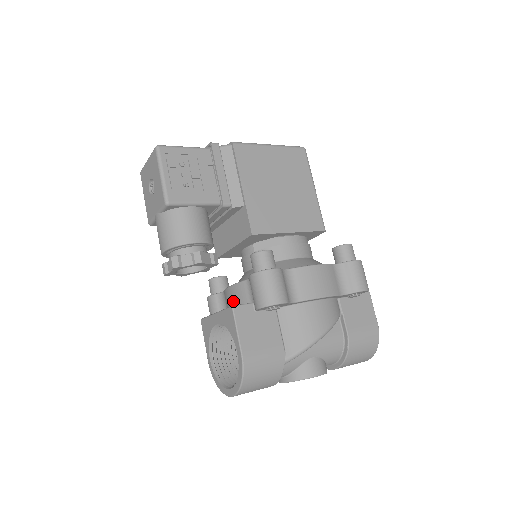
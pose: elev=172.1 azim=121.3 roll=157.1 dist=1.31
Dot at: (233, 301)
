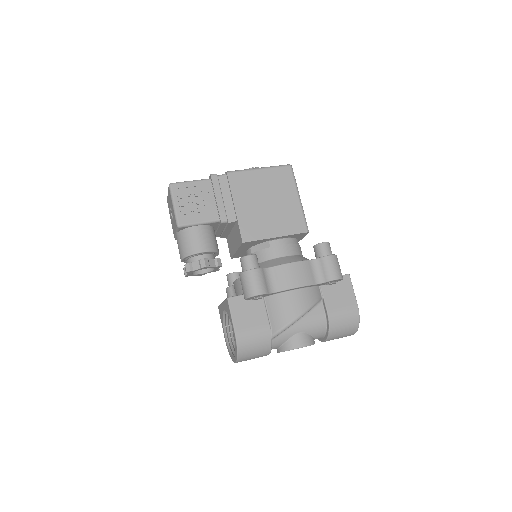
Dot at: (236, 292)
